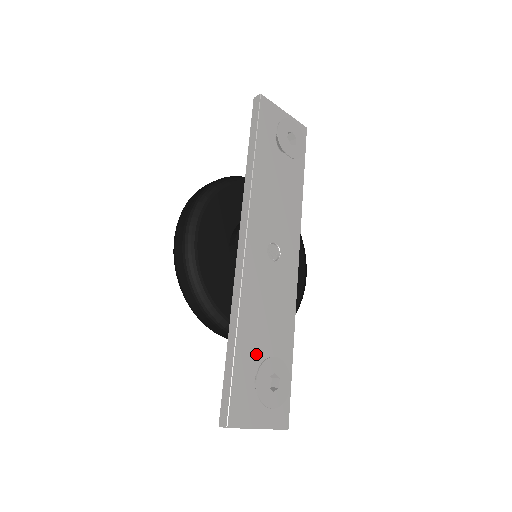
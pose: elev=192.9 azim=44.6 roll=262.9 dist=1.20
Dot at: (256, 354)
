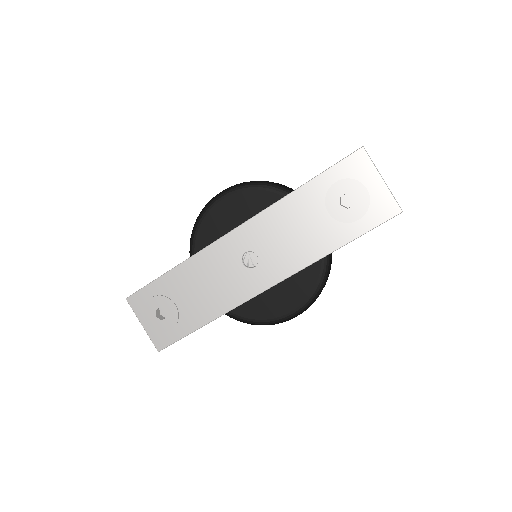
Dot at: (176, 293)
